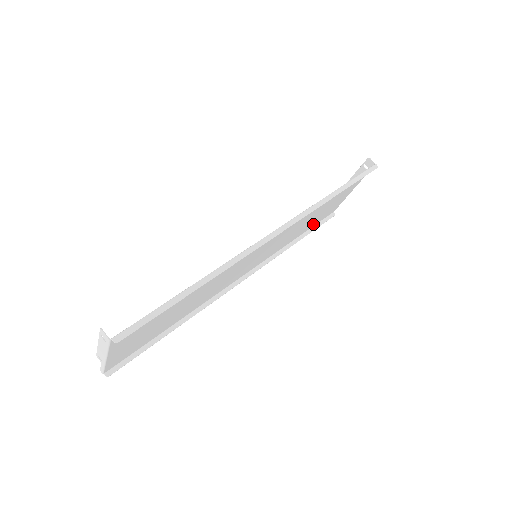
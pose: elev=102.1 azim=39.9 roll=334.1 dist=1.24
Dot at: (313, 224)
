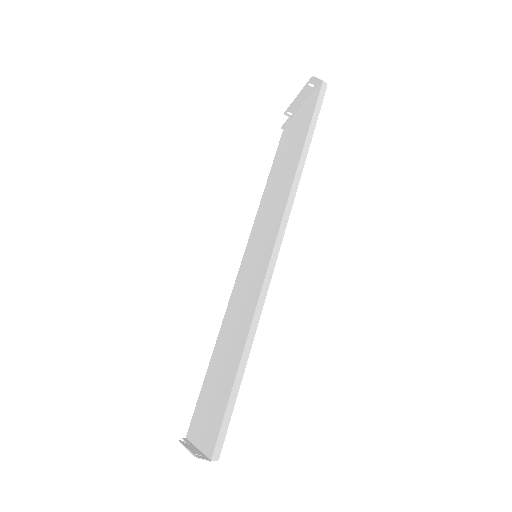
Dot at: (274, 163)
